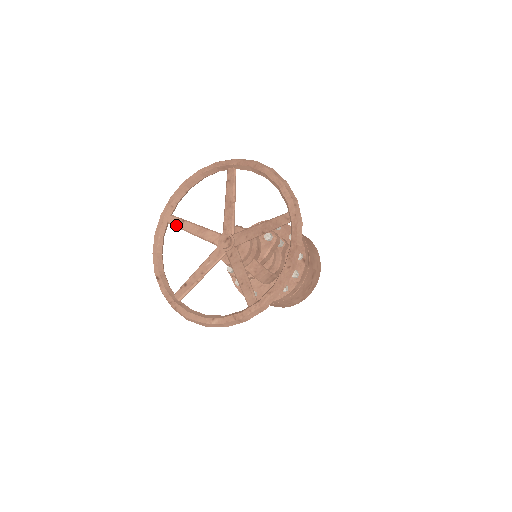
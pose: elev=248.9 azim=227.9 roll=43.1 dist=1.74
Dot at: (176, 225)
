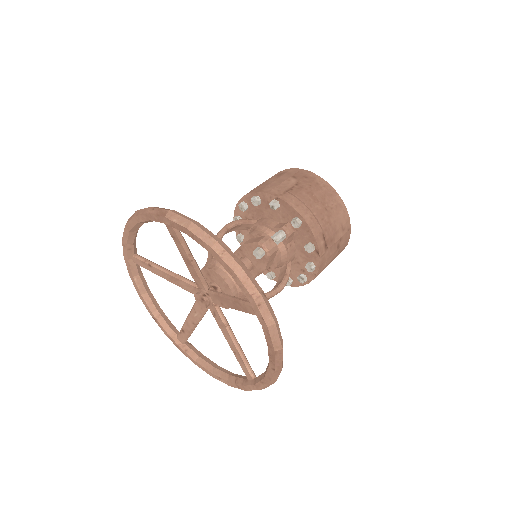
Dot at: (145, 268)
